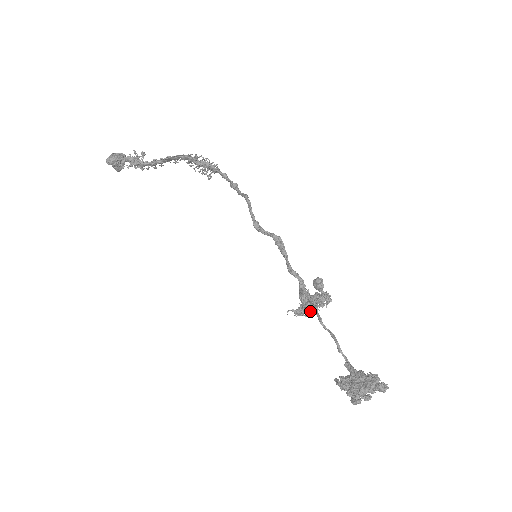
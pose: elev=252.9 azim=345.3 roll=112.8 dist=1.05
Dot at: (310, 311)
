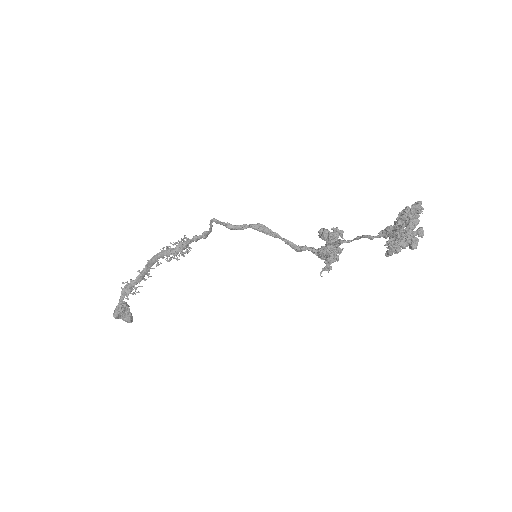
Dot at: (333, 252)
